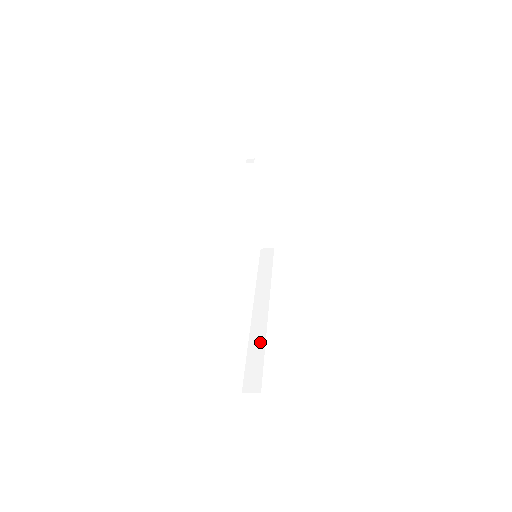
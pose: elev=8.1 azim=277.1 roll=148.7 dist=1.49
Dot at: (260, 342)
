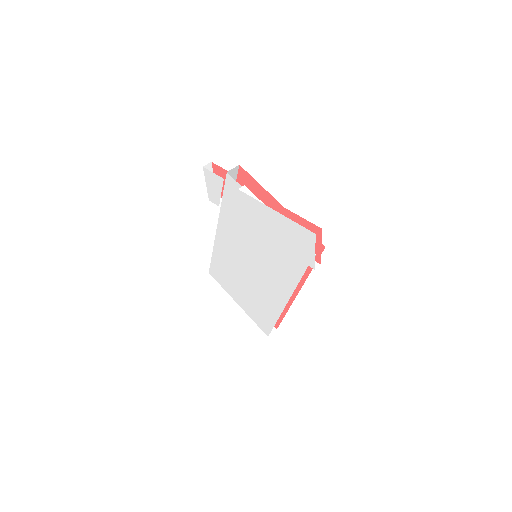
Dot at: occluded
